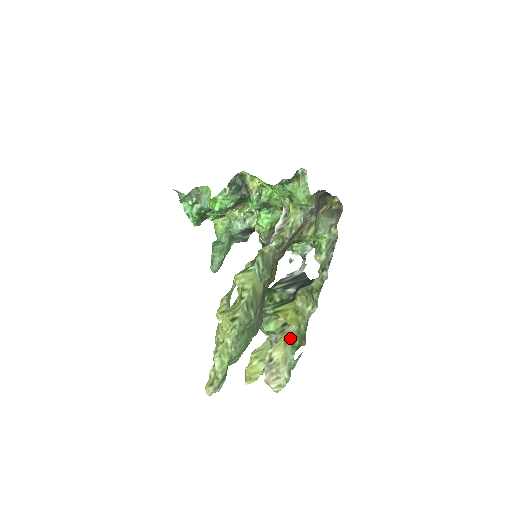
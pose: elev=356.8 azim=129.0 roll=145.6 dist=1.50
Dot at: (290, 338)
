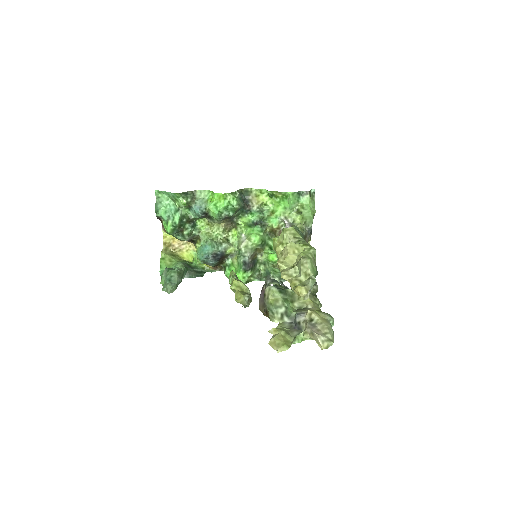
Dot at: (319, 310)
